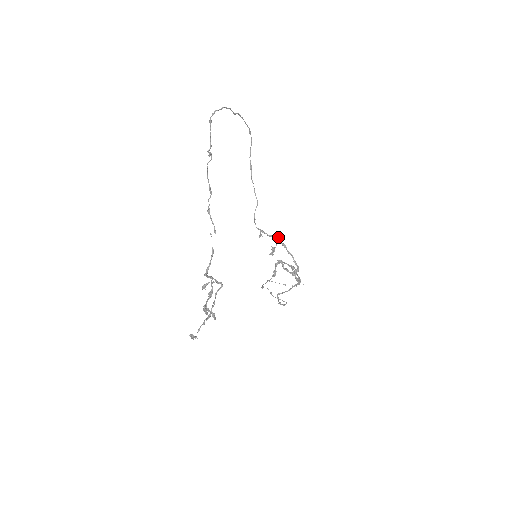
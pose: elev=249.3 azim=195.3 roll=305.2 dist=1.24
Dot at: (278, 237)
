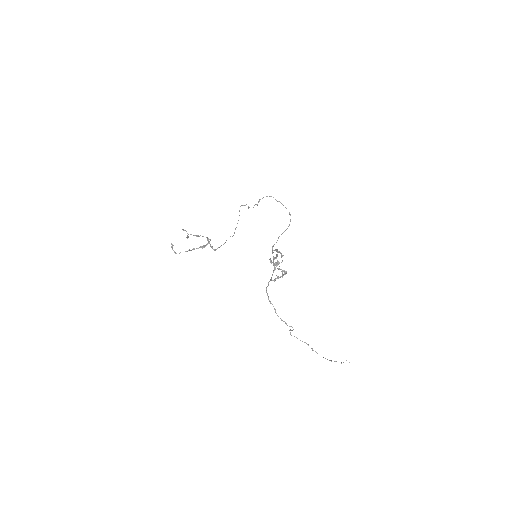
Dot at: (280, 252)
